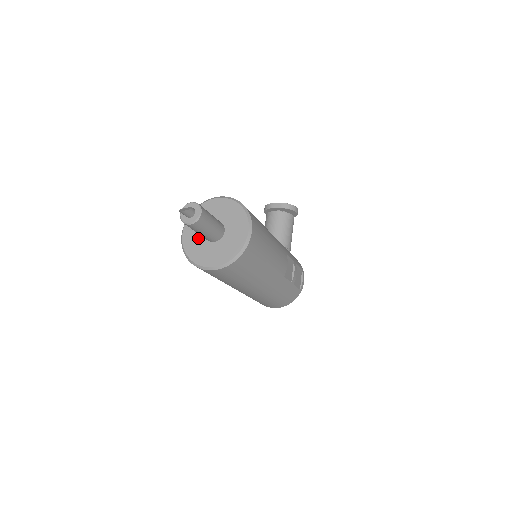
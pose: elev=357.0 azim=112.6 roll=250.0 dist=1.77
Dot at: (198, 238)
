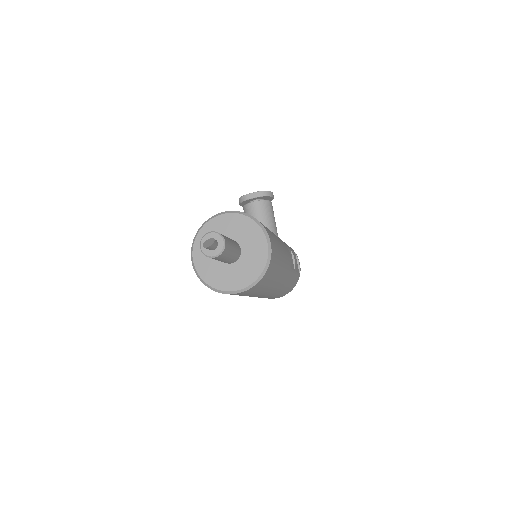
Dot at: (213, 263)
